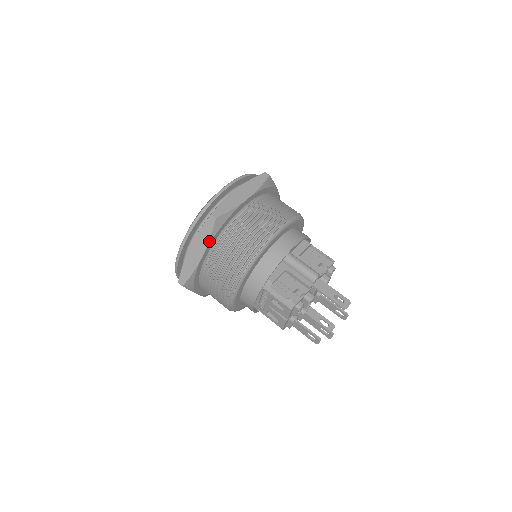
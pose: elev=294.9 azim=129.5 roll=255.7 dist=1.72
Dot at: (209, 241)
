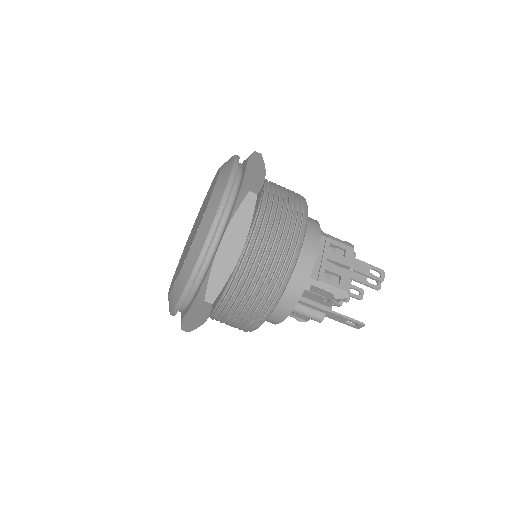
Dot at: occluded
